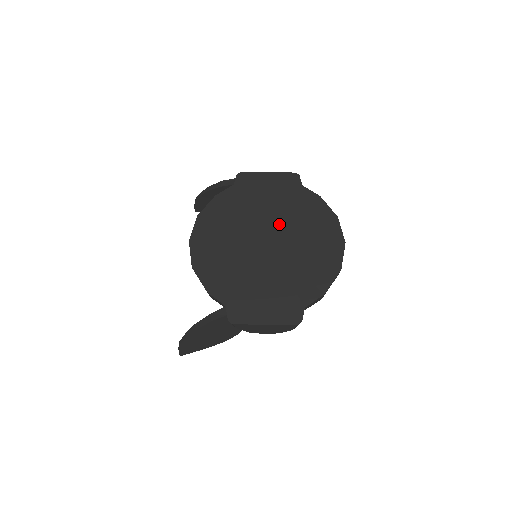
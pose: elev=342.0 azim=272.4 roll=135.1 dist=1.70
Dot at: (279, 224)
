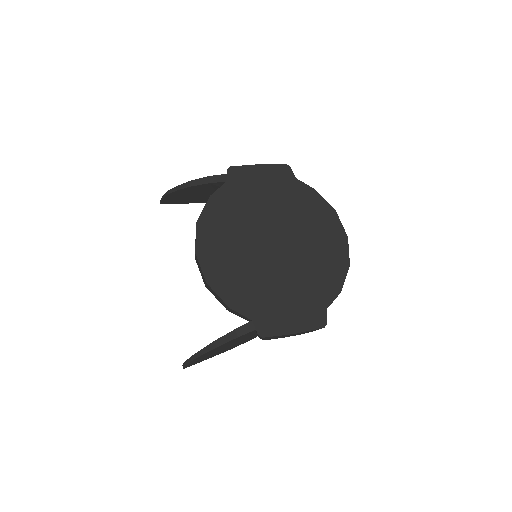
Dot at: (283, 223)
